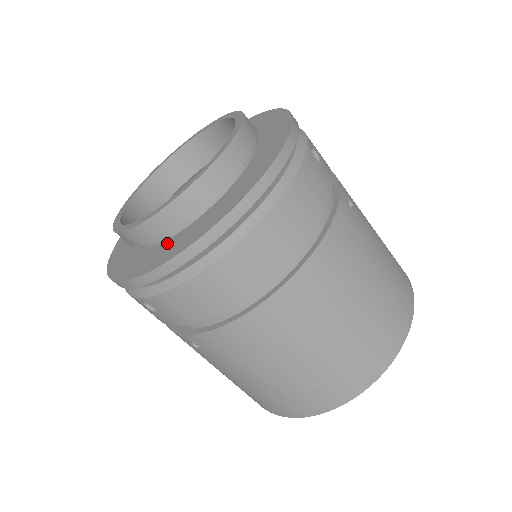
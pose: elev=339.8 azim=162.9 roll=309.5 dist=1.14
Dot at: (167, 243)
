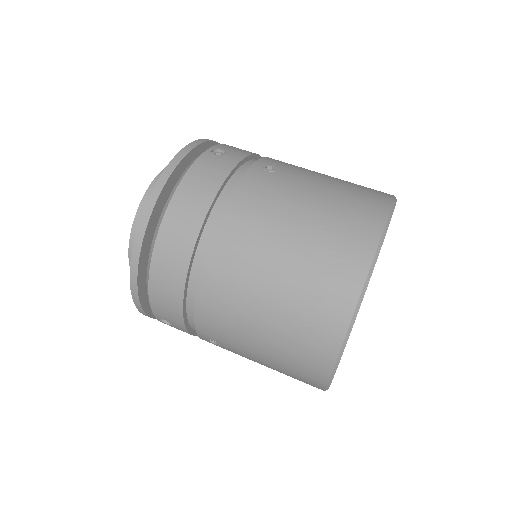
Dot at: occluded
